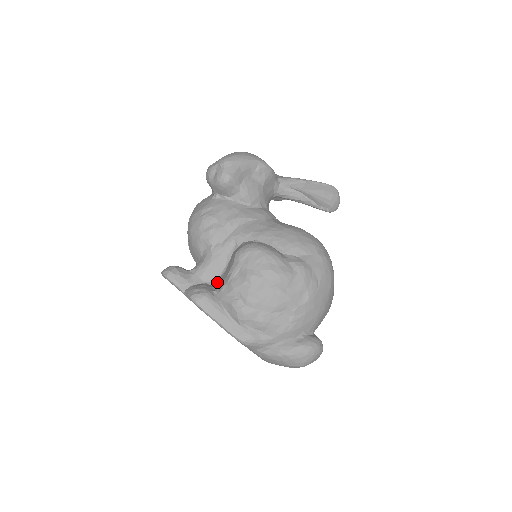
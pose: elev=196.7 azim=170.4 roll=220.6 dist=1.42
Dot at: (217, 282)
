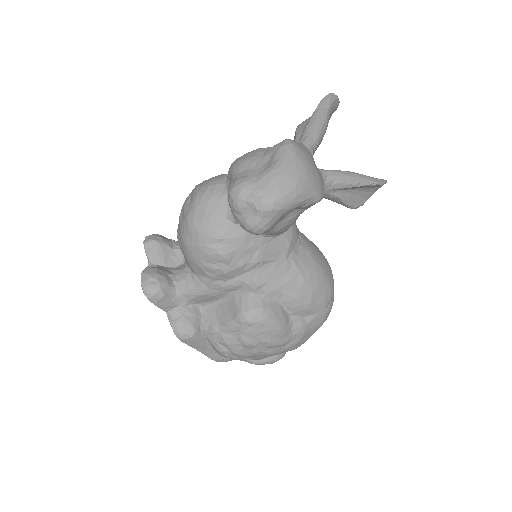
Dot at: (206, 309)
